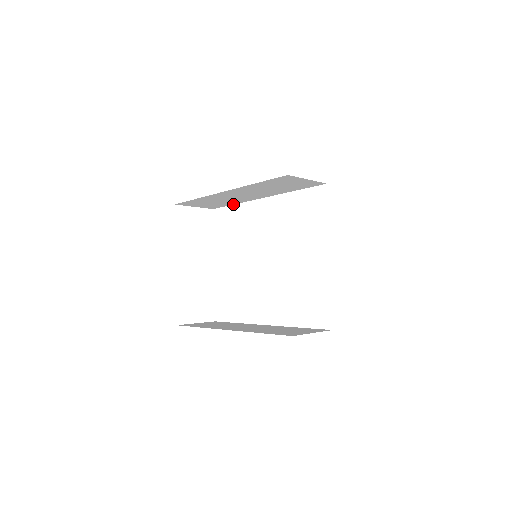
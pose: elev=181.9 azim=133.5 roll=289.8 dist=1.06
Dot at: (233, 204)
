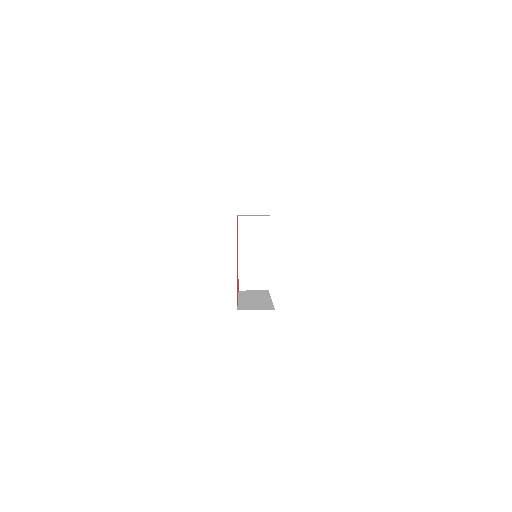
Dot at: occluded
